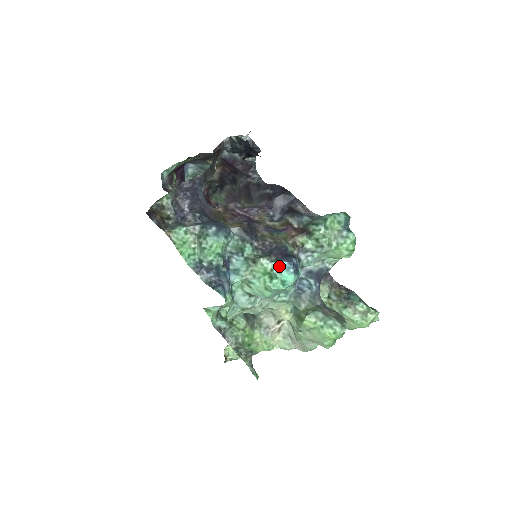
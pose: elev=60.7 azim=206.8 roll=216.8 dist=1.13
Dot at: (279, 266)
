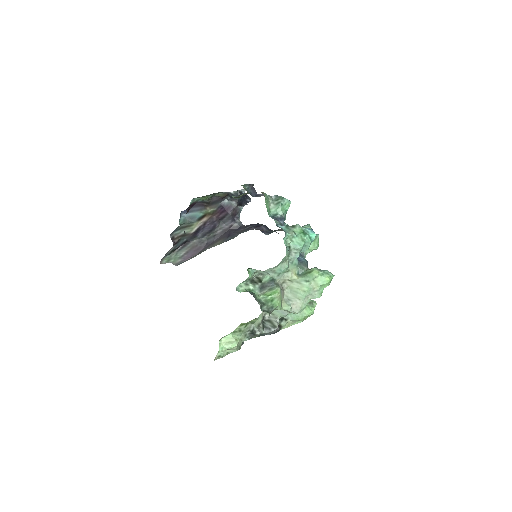
Dot at: (307, 229)
